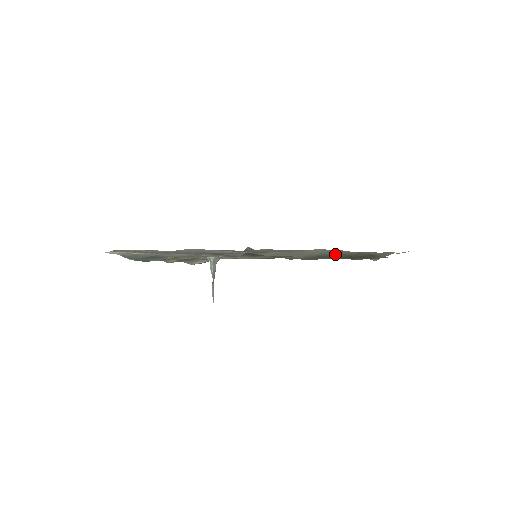
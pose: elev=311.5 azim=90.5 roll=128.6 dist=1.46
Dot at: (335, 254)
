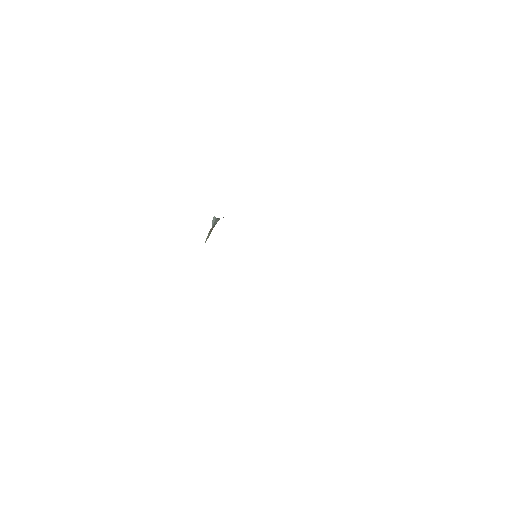
Dot at: occluded
